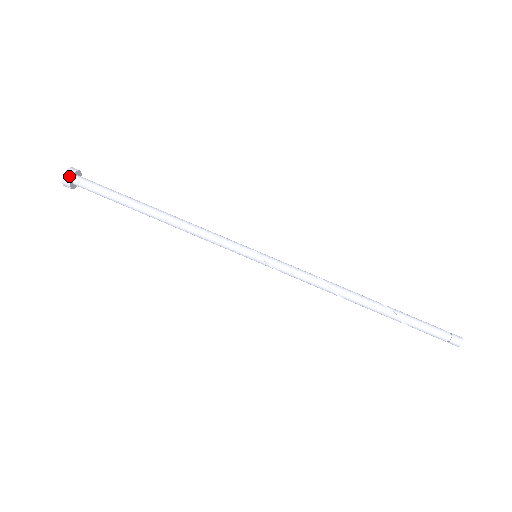
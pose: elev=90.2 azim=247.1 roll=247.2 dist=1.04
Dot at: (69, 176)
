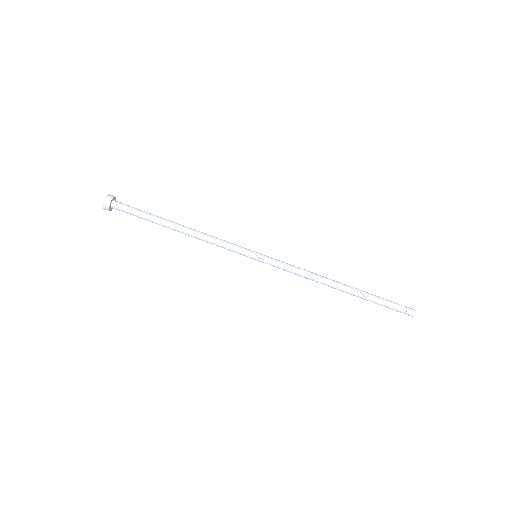
Dot at: (107, 204)
